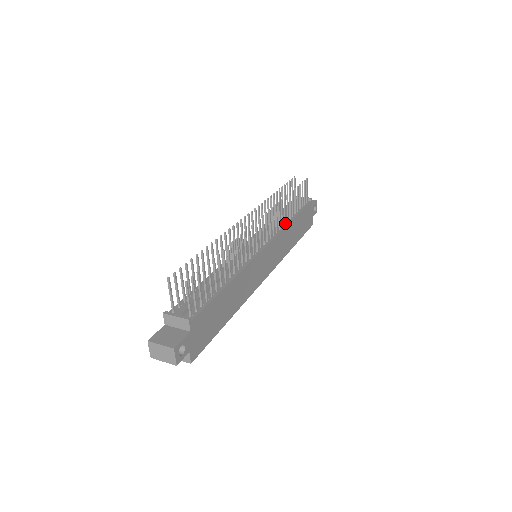
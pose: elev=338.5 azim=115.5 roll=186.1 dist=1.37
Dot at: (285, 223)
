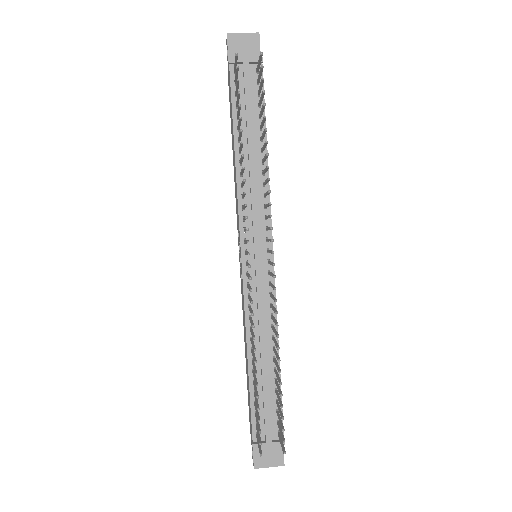
Dot at: (264, 174)
